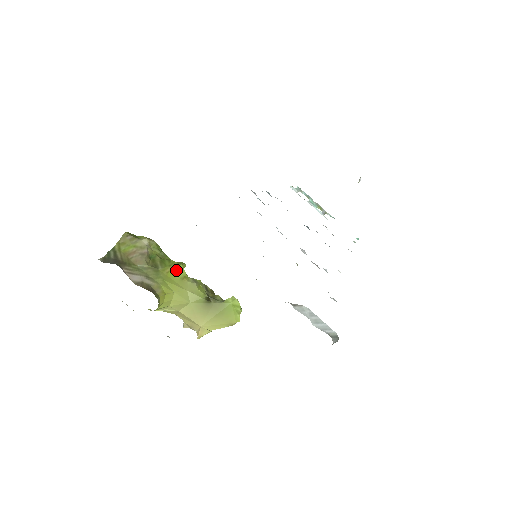
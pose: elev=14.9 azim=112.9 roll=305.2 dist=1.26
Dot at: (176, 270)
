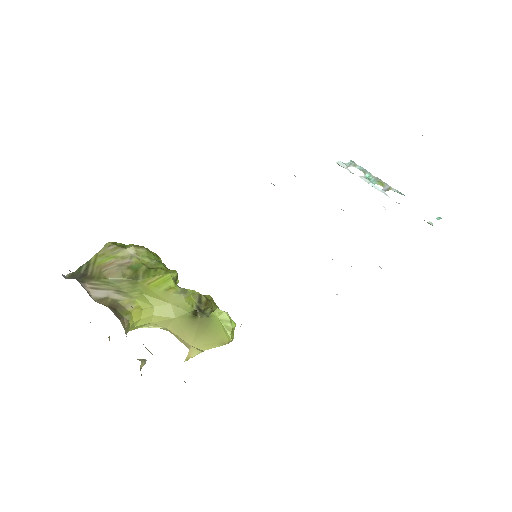
Dot at: (161, 280)
